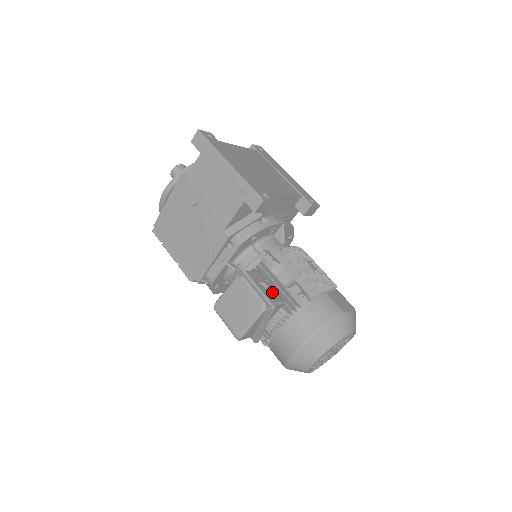
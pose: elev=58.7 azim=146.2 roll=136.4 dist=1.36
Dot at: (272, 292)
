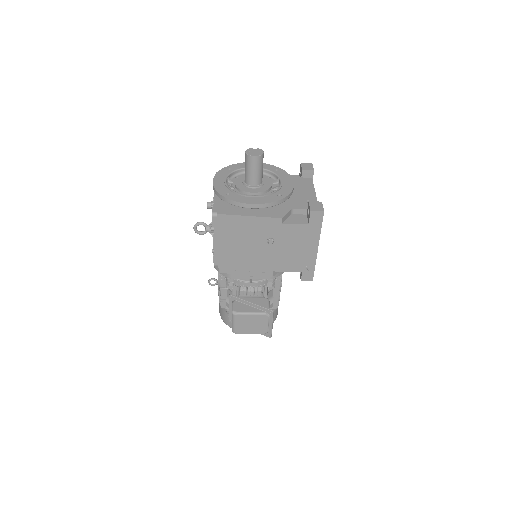
Dot at: occluded
